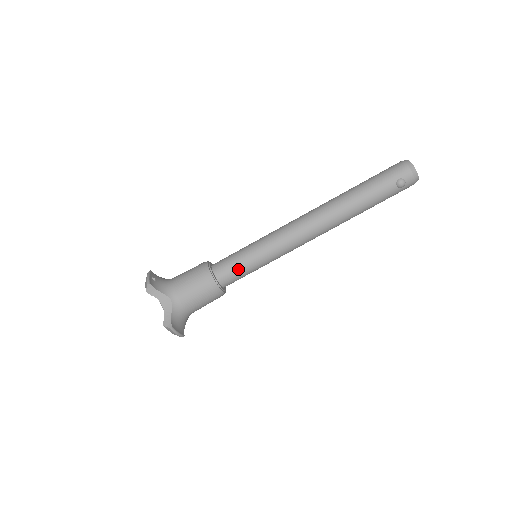
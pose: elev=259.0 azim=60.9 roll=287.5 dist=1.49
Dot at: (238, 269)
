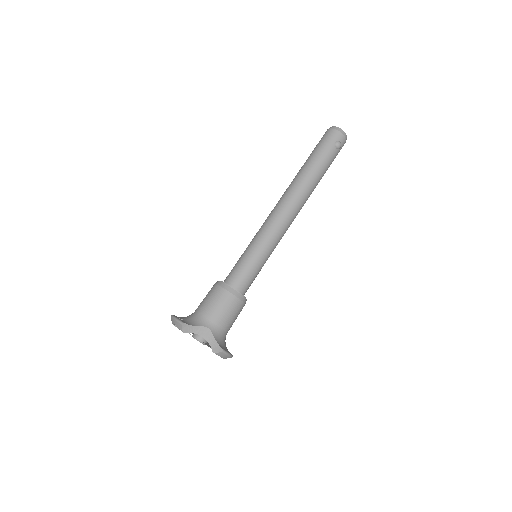
Dot at: (250, 272)
